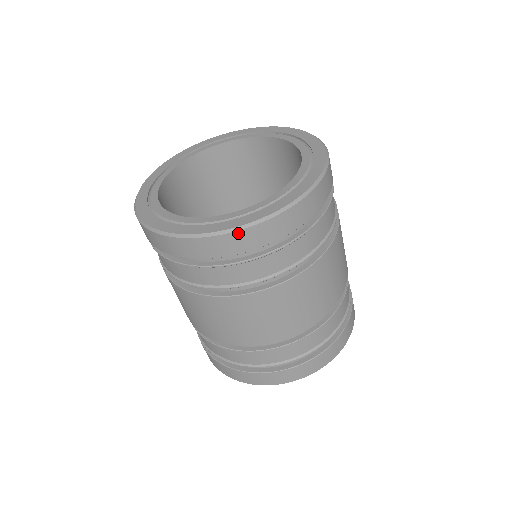
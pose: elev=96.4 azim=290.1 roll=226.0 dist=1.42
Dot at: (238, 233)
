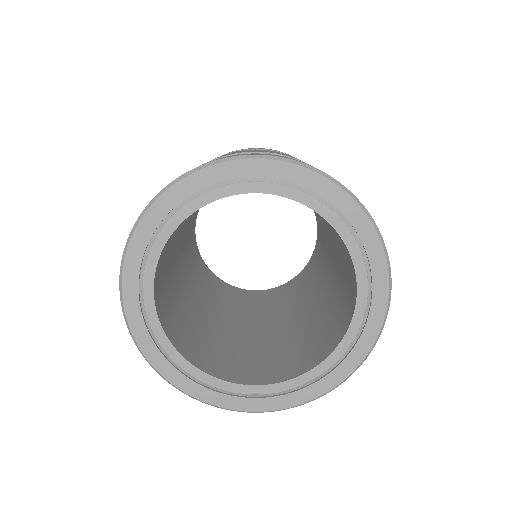
Dot at: (252, 411)
